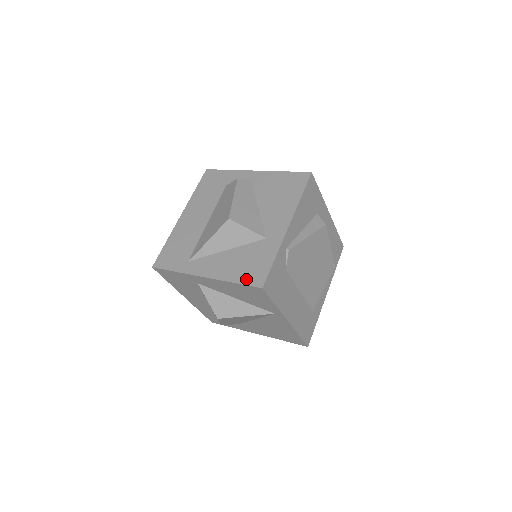
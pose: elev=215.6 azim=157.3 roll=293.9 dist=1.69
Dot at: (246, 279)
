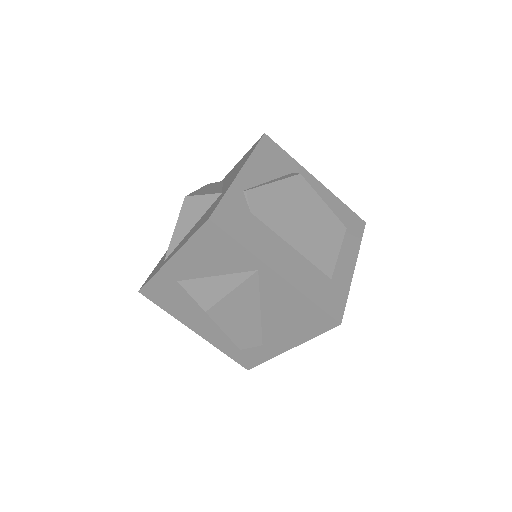
Dot at: (198, 227)
